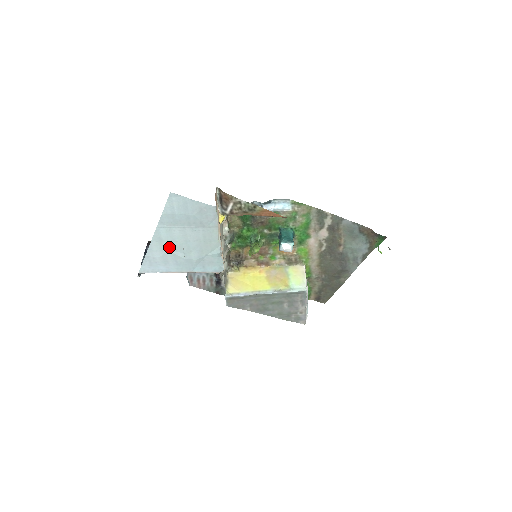
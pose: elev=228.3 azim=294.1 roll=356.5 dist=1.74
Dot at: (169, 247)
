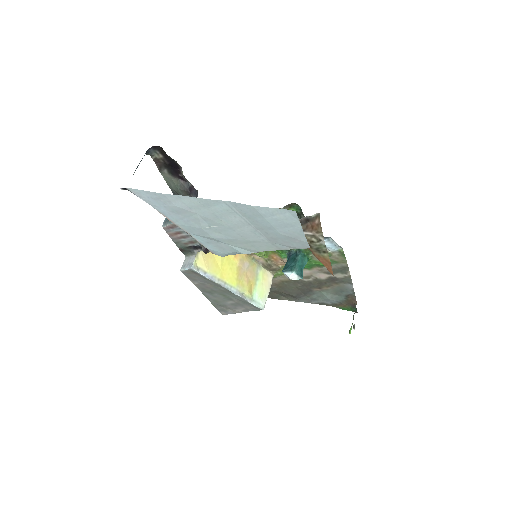
Dot at: (204, 214)
